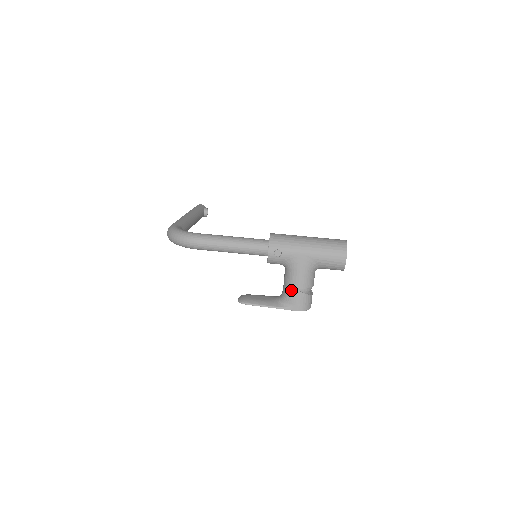
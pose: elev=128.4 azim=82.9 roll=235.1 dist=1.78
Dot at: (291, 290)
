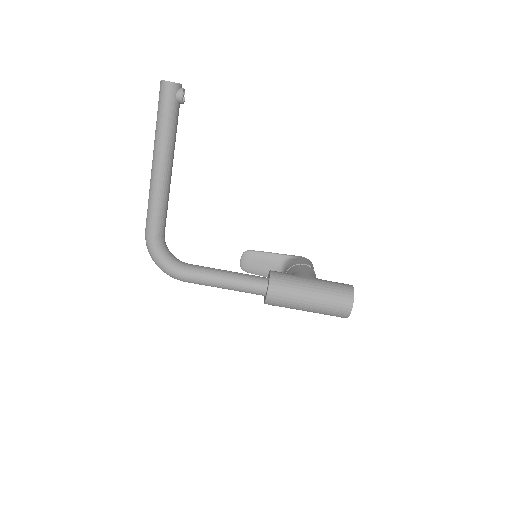
Dot at: occluded
